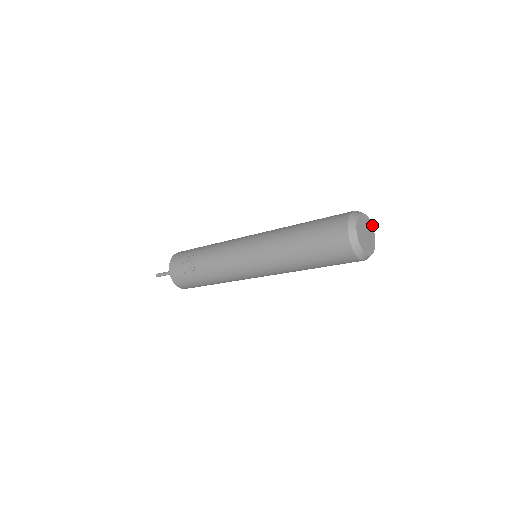
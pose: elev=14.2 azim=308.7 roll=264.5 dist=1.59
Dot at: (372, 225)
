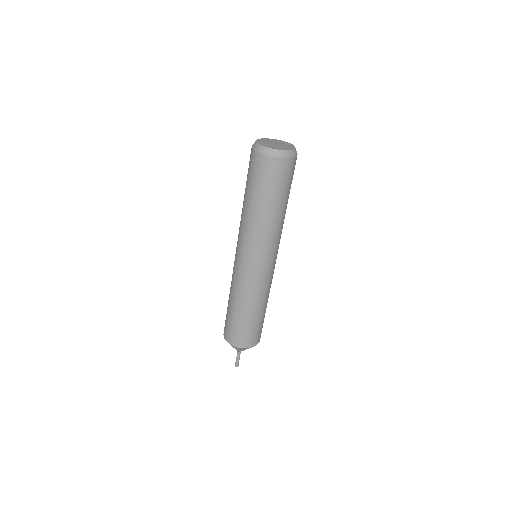
Dot at: (294, 146)
